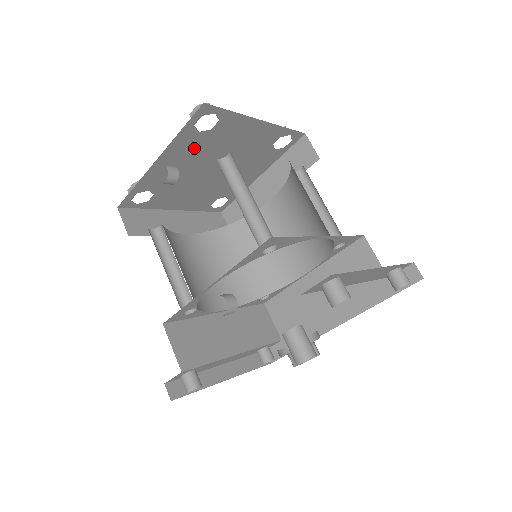
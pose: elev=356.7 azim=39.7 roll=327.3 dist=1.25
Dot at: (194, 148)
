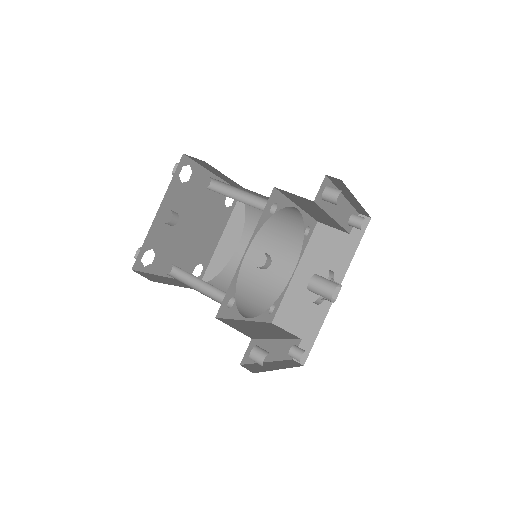
Dot at: (179, 200)
